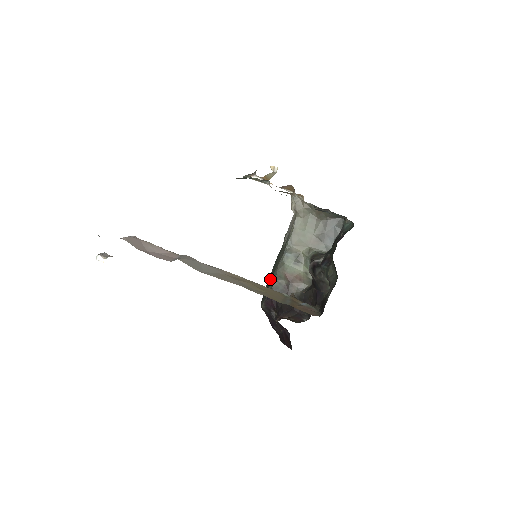
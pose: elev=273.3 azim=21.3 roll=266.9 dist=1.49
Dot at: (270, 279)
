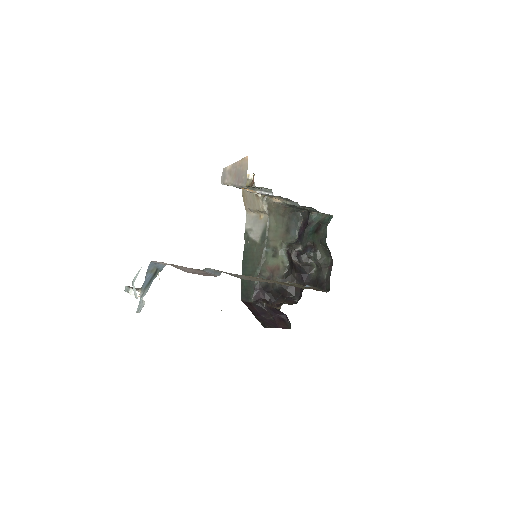
Dot at: (249, 275)
